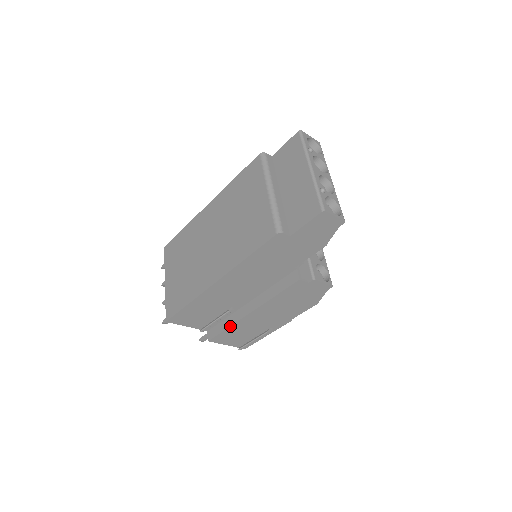
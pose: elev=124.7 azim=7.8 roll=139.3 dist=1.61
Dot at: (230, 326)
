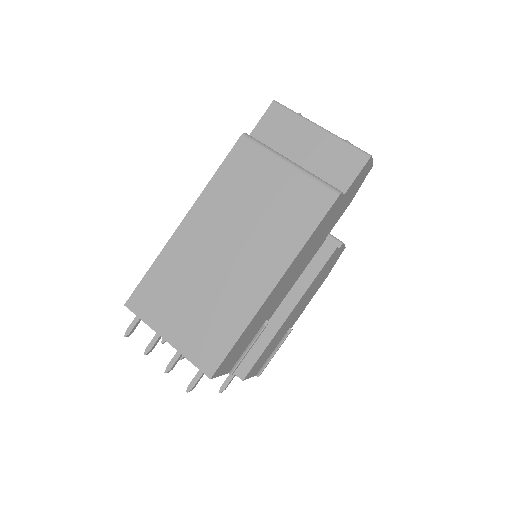
Dot at: (268, 344)
